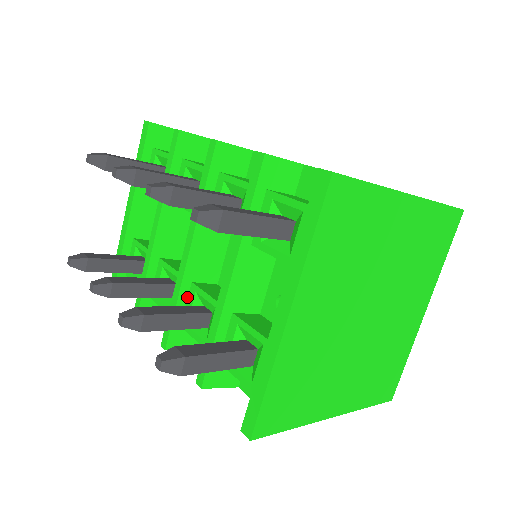
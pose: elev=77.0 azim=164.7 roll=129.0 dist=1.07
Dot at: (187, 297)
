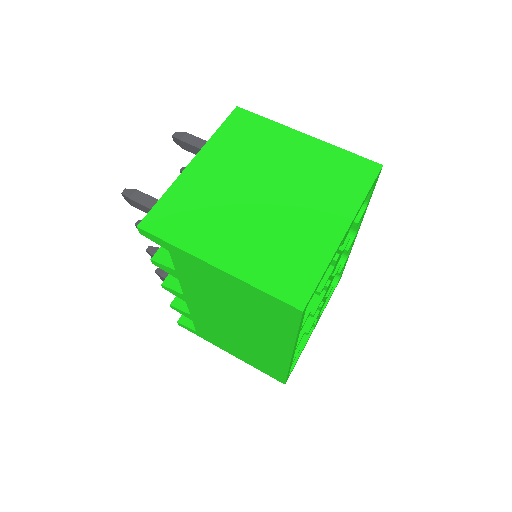
Dot at: occluded
